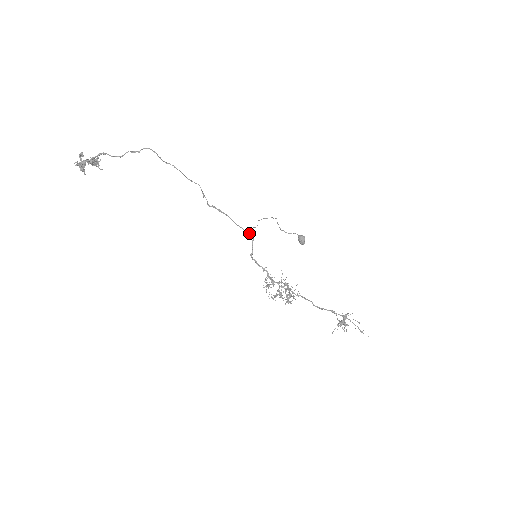
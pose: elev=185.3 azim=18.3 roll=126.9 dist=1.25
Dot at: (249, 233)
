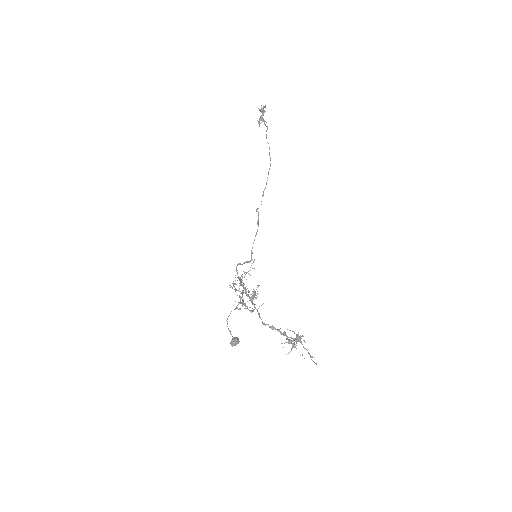
Dot at: occluded
